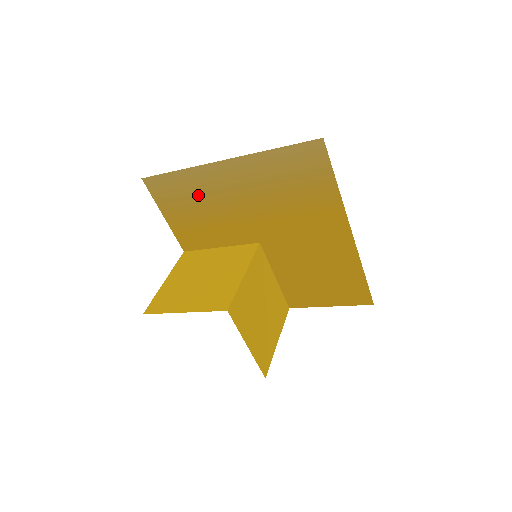
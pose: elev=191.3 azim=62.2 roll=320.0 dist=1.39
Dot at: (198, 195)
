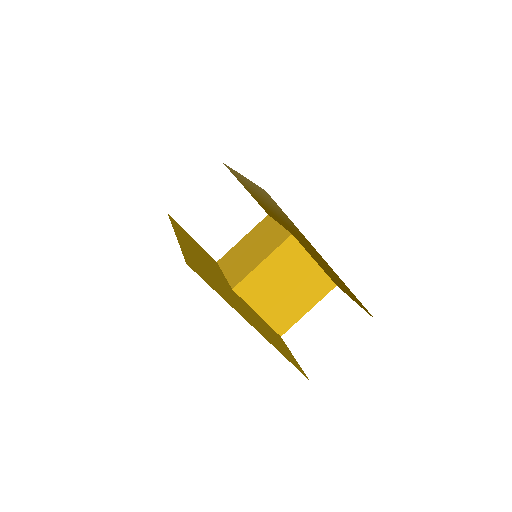
Dot at: (248, 187)
